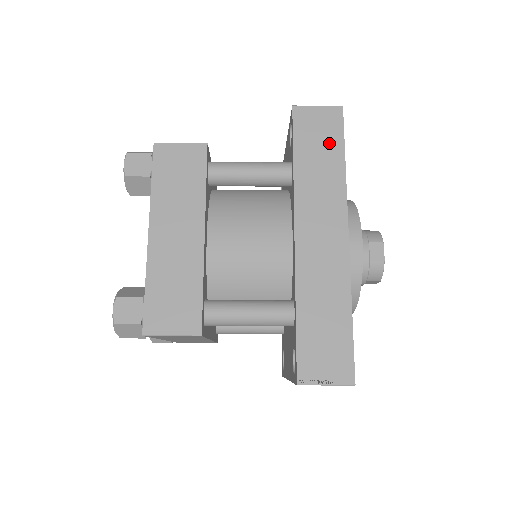
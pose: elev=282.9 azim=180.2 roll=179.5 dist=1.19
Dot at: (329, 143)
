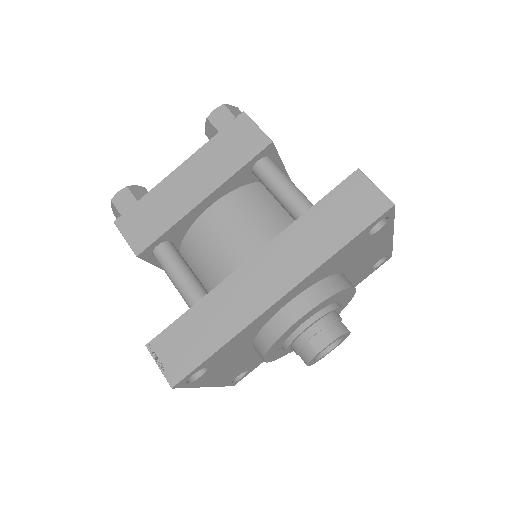
Dot at: (350, 221)
